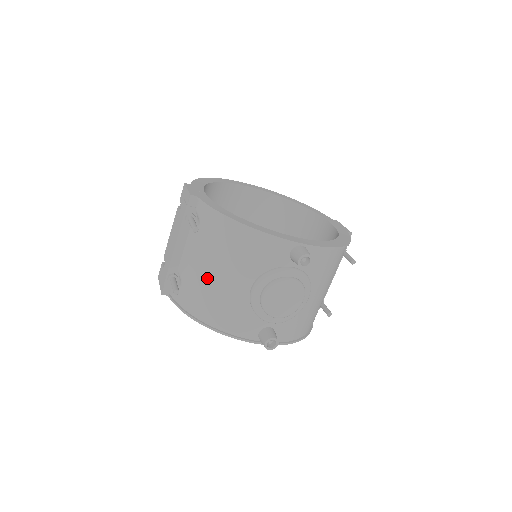
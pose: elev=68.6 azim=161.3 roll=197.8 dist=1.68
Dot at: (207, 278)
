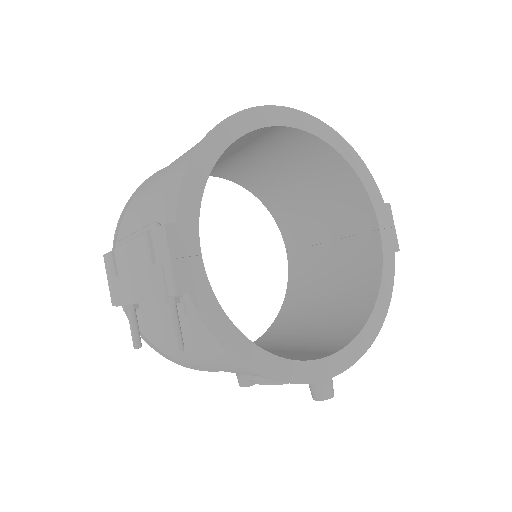
Dot at: (184, 352)
